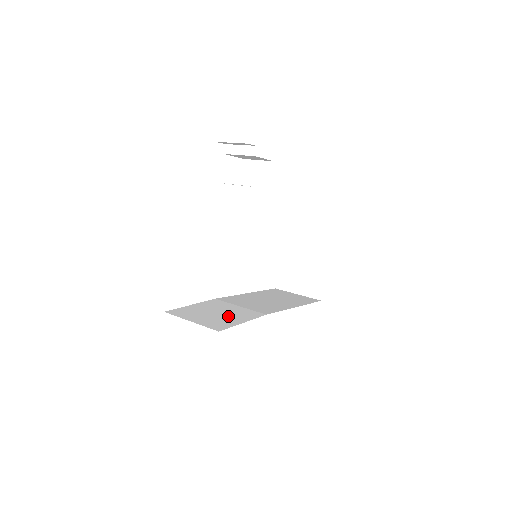
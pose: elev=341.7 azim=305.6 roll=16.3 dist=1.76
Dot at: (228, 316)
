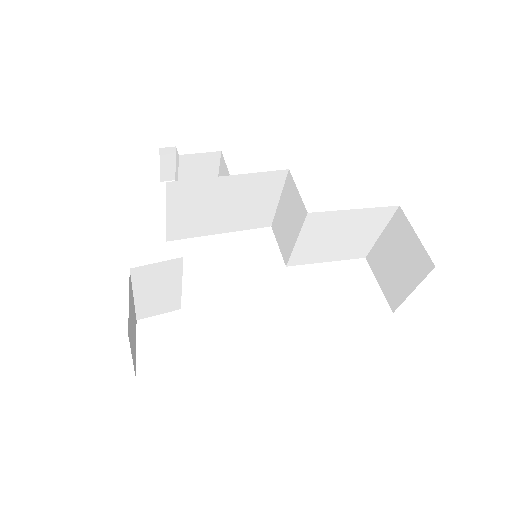
Dot at: occluded
